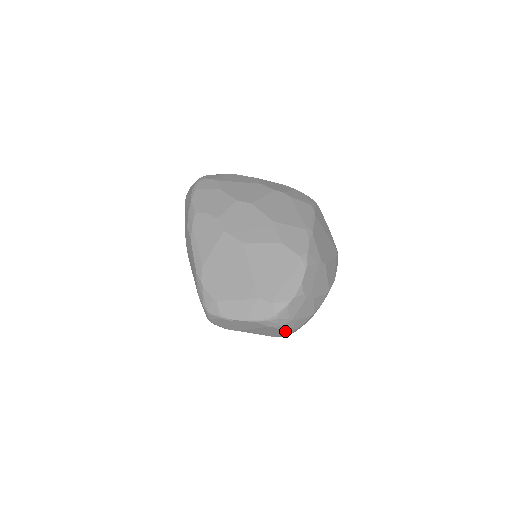
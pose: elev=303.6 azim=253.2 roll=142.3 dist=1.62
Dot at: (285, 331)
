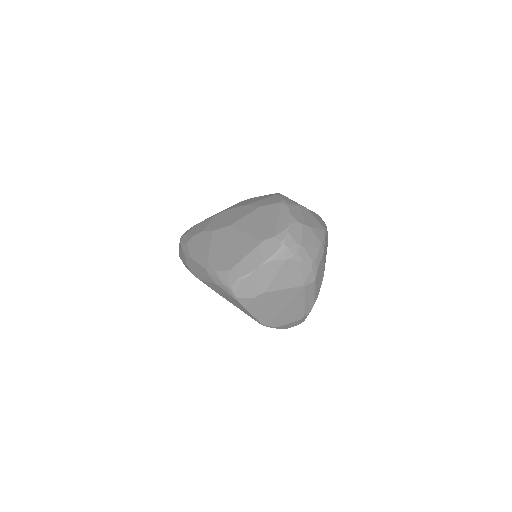
Dot at: (305, 266)
